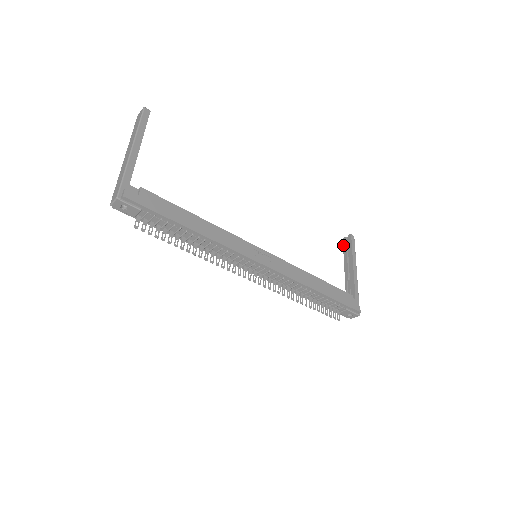
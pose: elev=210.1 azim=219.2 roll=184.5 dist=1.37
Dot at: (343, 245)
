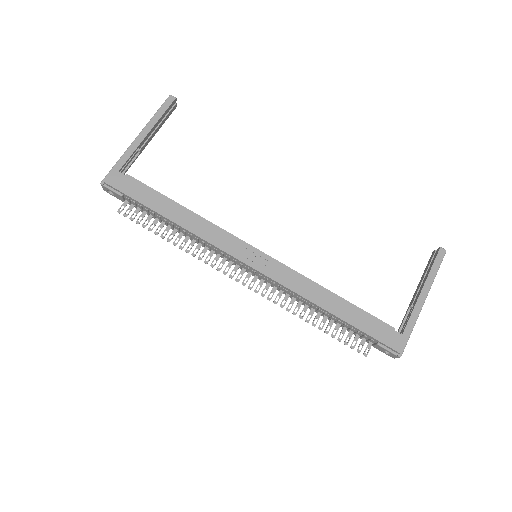
Dot at: occluded
